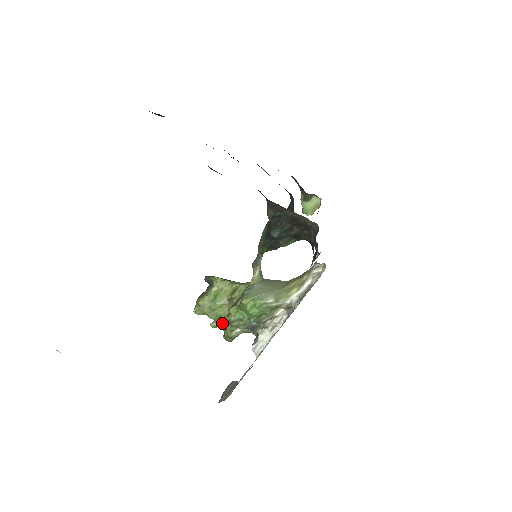
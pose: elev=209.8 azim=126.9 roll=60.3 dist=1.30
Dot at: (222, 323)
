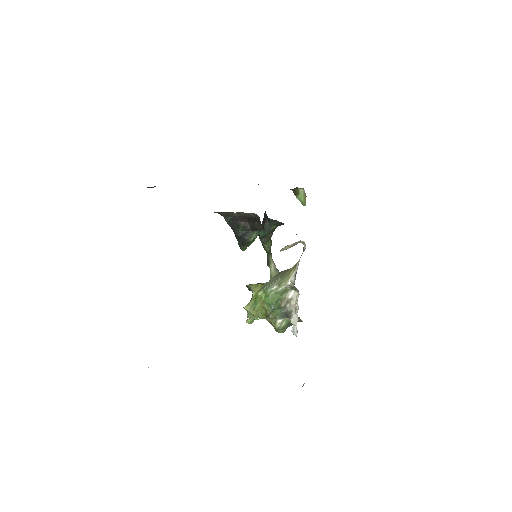
Dot at: (254, 318)
